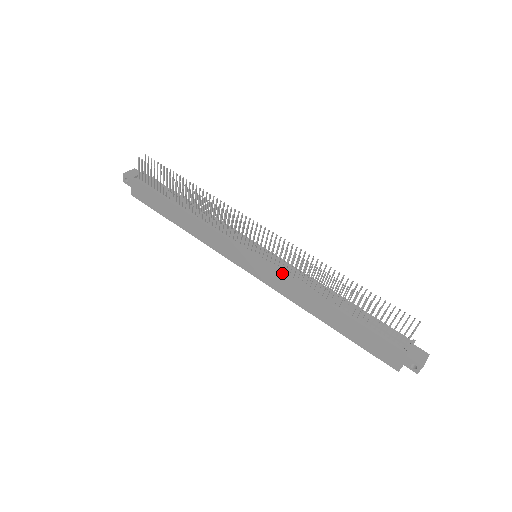
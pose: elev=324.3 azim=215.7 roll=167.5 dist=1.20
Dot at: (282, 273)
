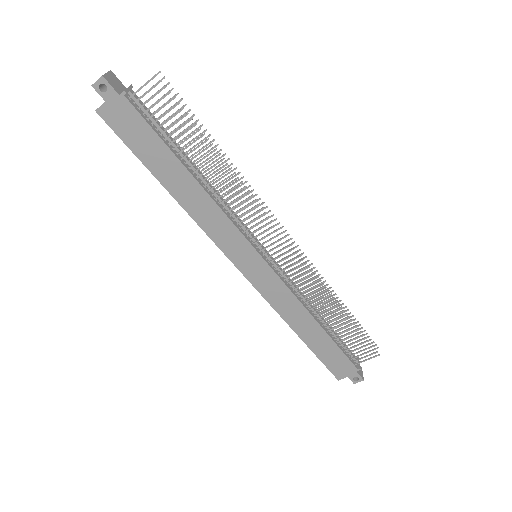
Dot at: (286, 285)
